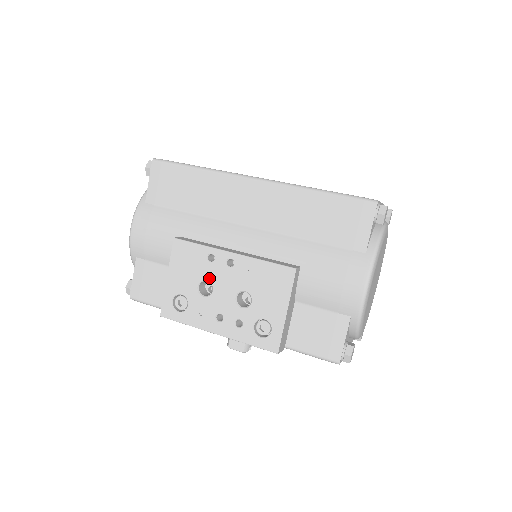
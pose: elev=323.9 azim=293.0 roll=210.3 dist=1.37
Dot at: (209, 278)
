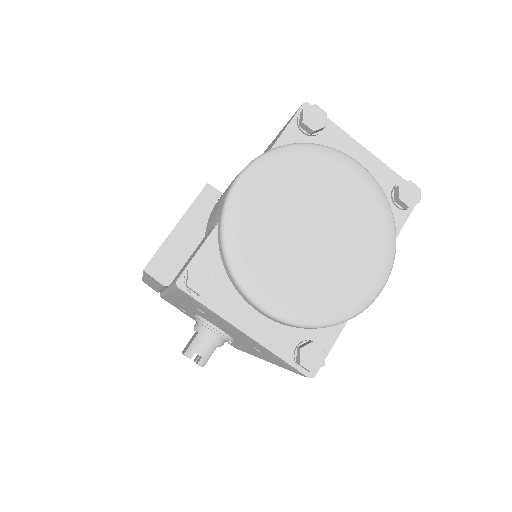
Dot at: occluded
